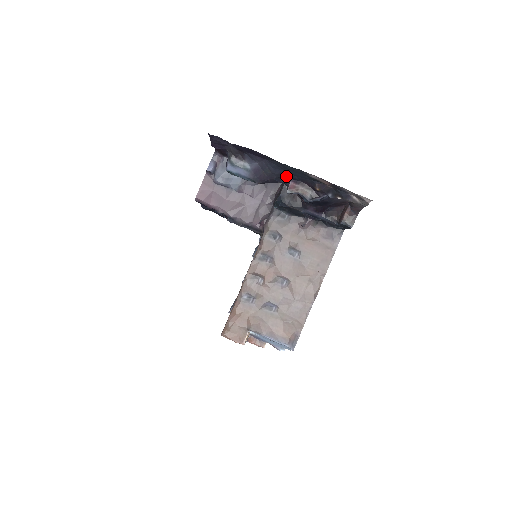
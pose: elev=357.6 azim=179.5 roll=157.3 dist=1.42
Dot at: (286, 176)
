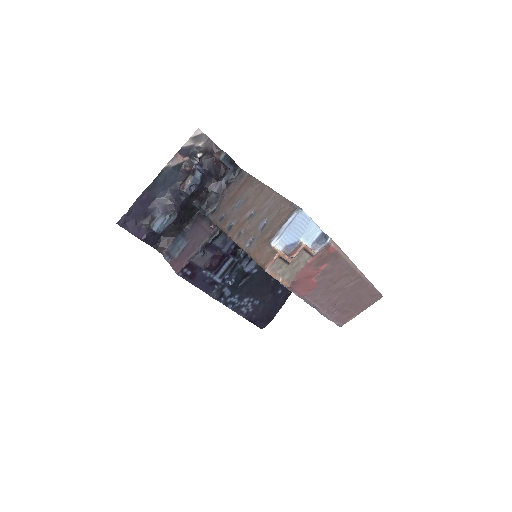
Dot at: (176, 191)
